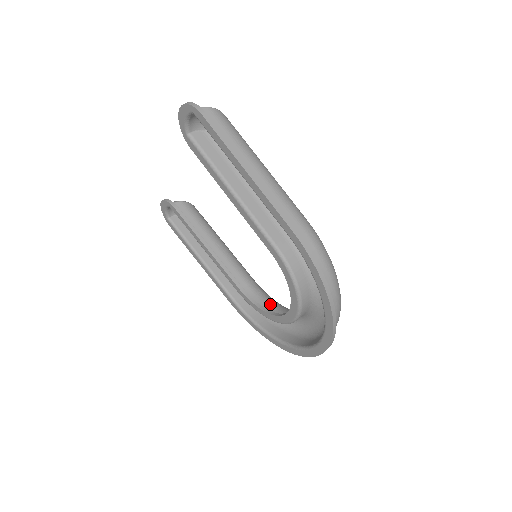
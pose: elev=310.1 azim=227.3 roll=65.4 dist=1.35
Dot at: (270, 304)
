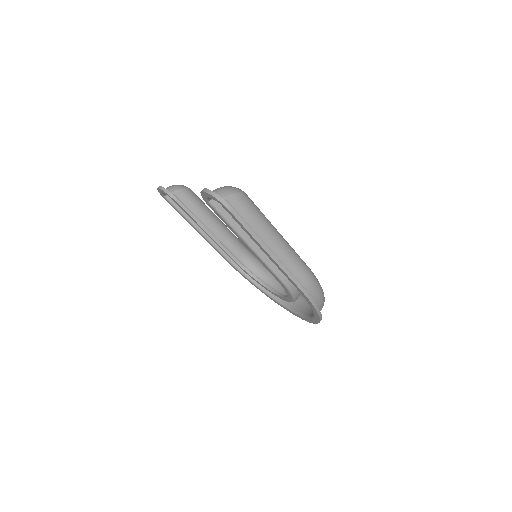
Dot at: (261, 271)
